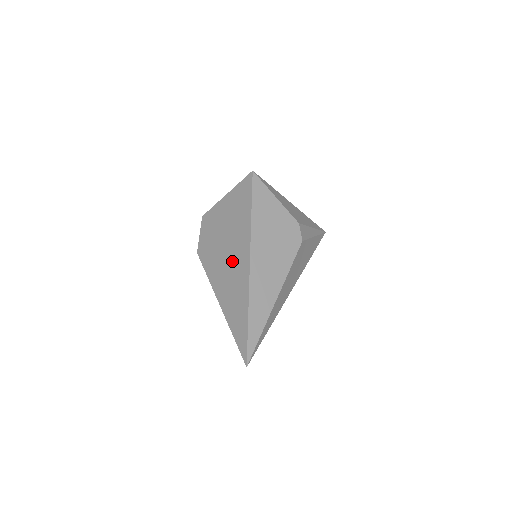
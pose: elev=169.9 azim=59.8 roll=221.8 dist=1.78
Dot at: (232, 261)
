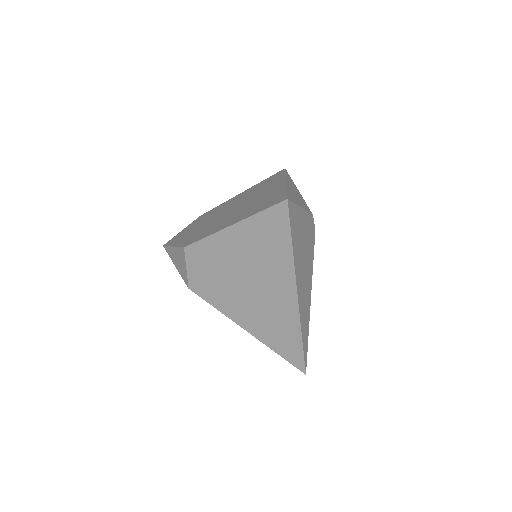
Dot at: (266, 298)
